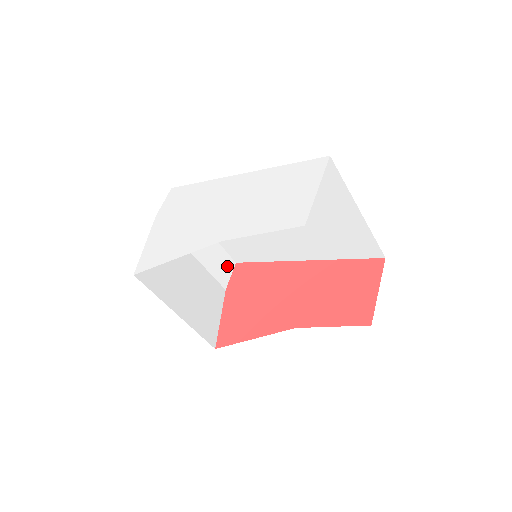
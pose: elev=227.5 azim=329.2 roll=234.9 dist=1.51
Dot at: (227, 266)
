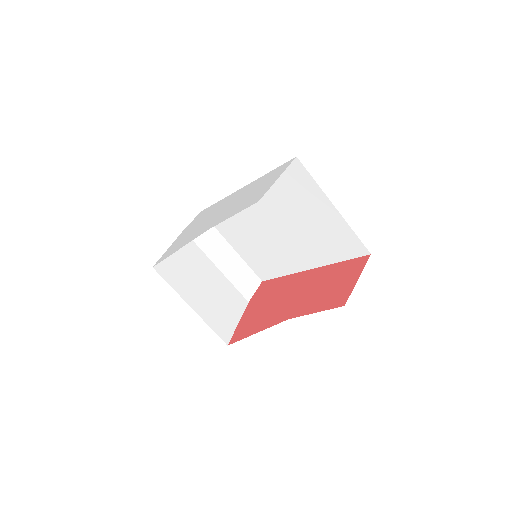
Dot at: (252, 282)
